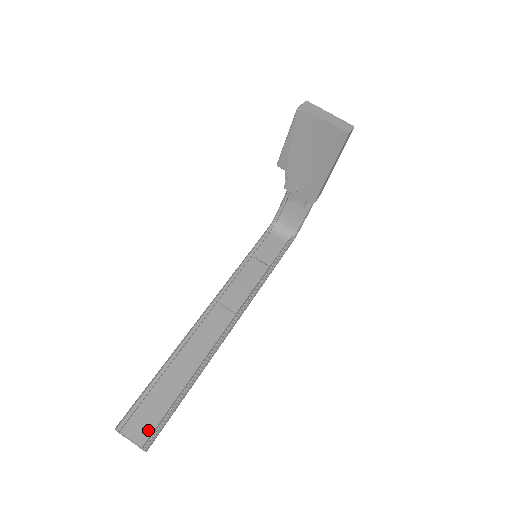
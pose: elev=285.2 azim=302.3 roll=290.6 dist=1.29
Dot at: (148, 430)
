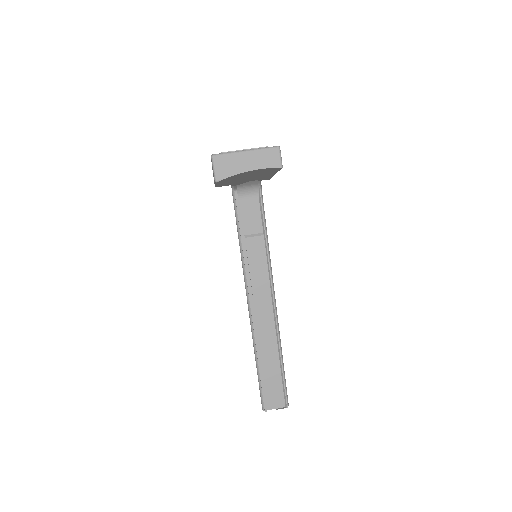
Dot at: (281, 398)
